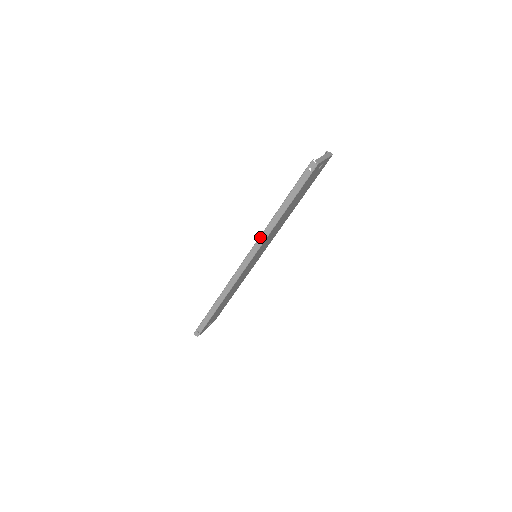
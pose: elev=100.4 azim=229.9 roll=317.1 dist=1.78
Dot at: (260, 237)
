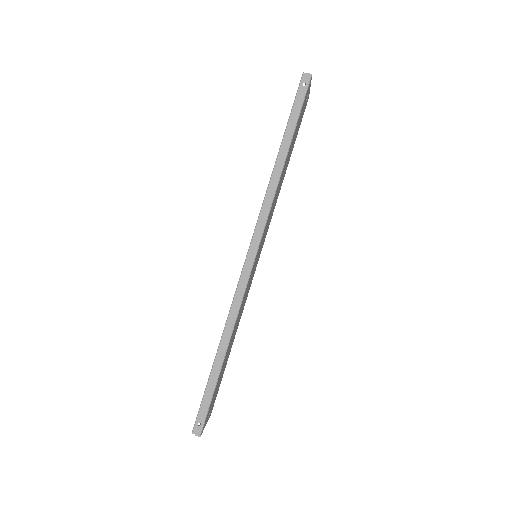
Dot at: (263, 204)
